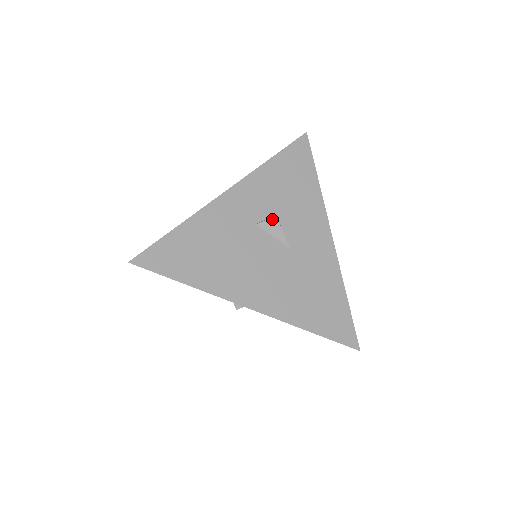
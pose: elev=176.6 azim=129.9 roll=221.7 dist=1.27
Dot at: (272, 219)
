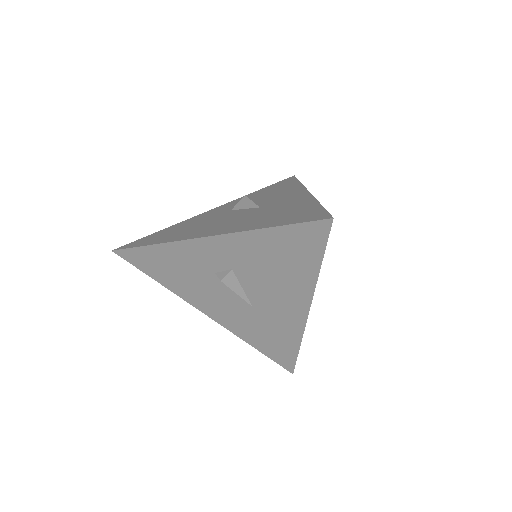
Dot at: (242, 199)
